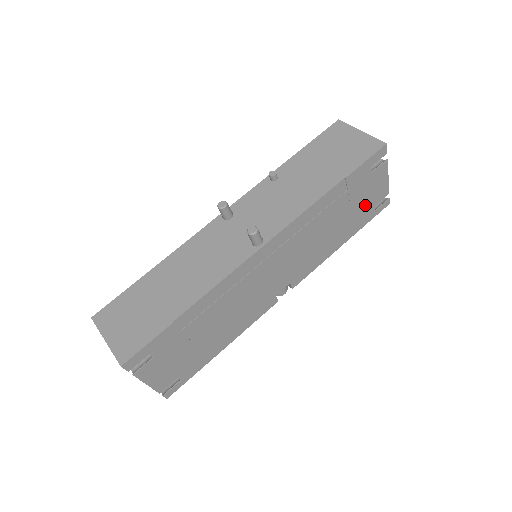
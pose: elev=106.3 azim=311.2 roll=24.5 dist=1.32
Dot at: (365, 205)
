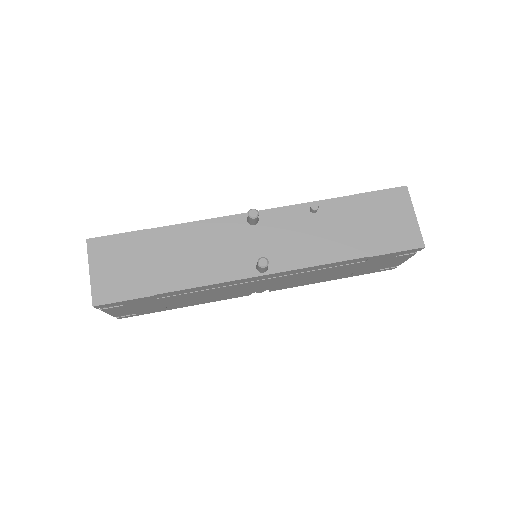
Dot at: (372, 268)
